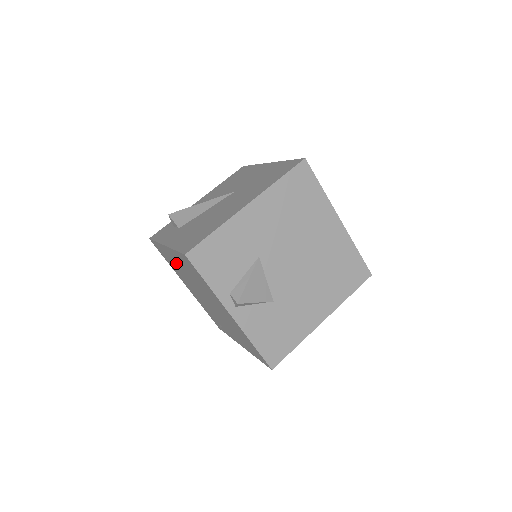
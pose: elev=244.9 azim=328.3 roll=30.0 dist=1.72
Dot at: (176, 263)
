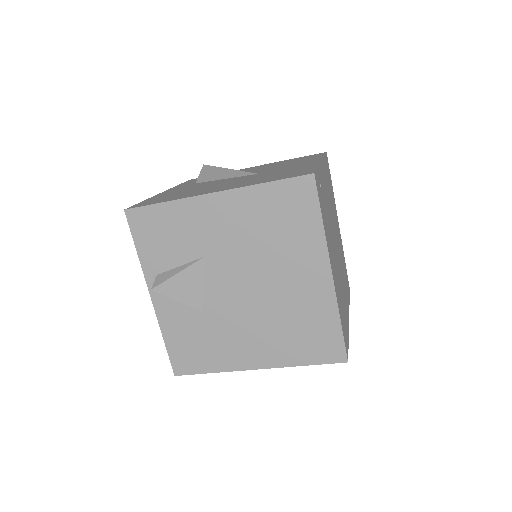
Dot at: occluded
